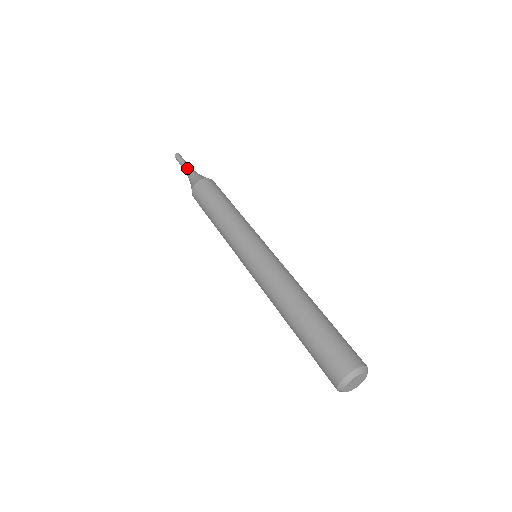
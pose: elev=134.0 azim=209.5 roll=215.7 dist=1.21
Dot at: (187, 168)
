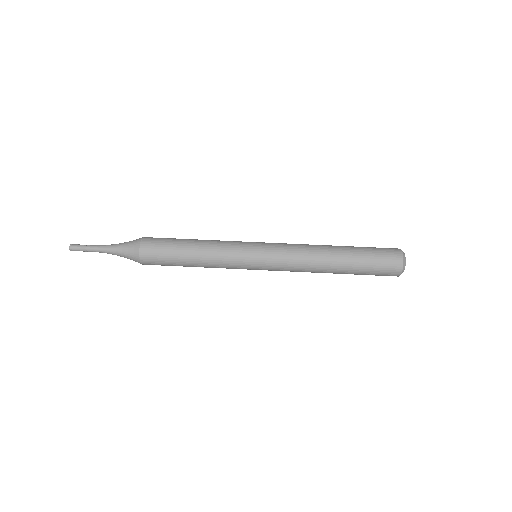
Dot at: (103, 251)
